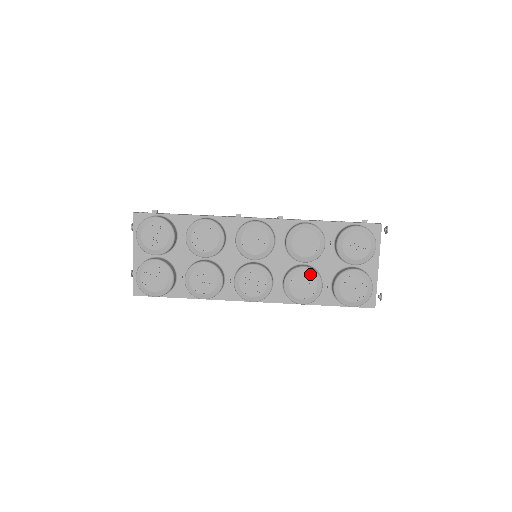
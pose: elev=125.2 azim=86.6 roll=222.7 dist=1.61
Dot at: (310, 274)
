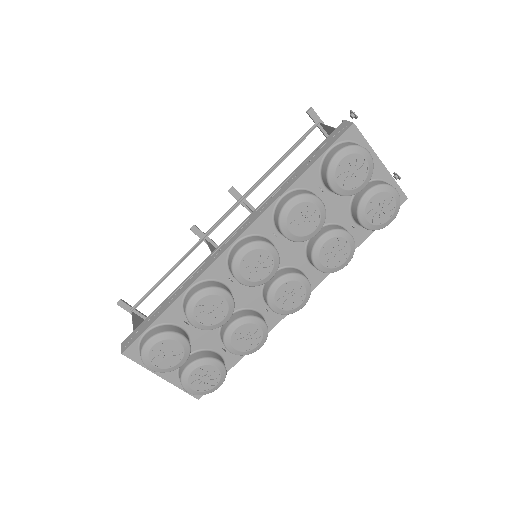
Dot at: (332, 238)
